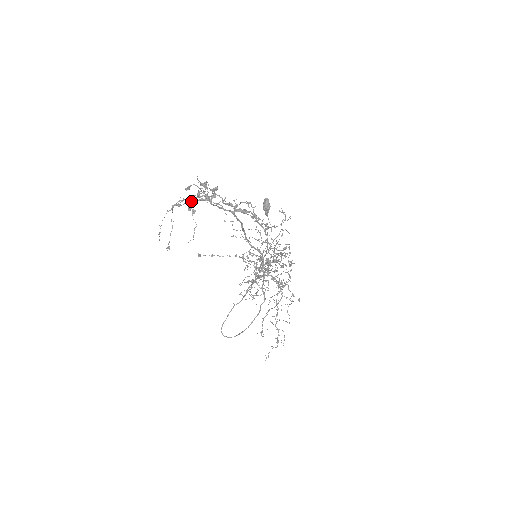
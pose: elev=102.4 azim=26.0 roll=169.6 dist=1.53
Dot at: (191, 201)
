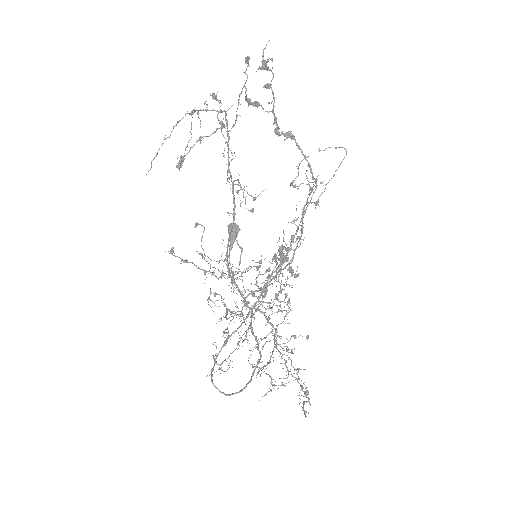
Dot at: (220, 110)
